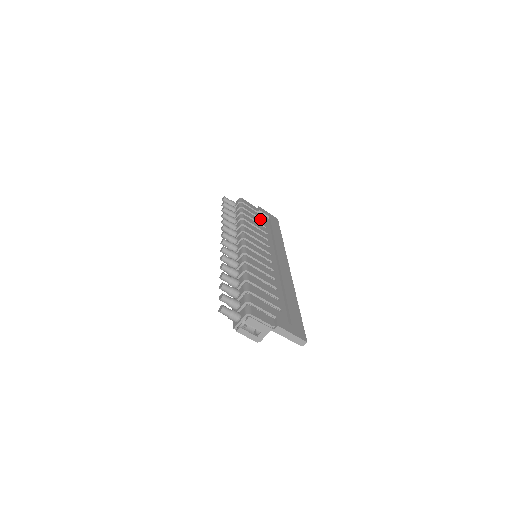
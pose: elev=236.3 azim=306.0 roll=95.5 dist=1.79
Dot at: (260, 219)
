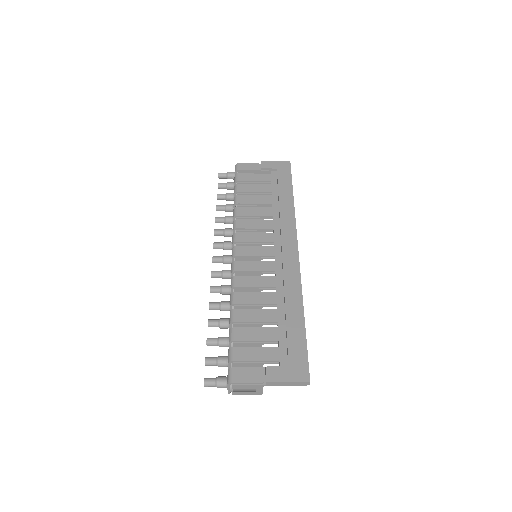
Dot at: (264, 182)
